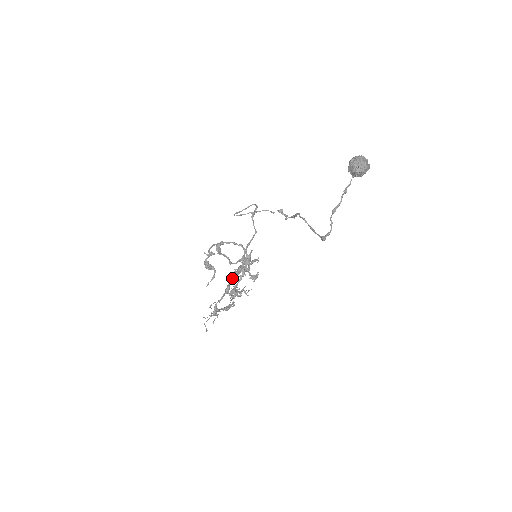
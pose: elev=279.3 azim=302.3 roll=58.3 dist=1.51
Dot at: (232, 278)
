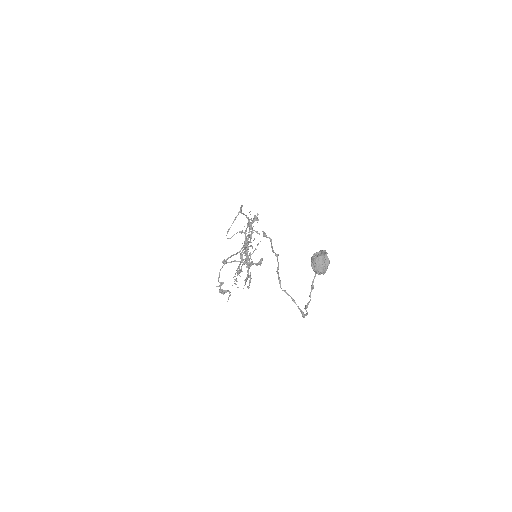
Dot at: occluded
